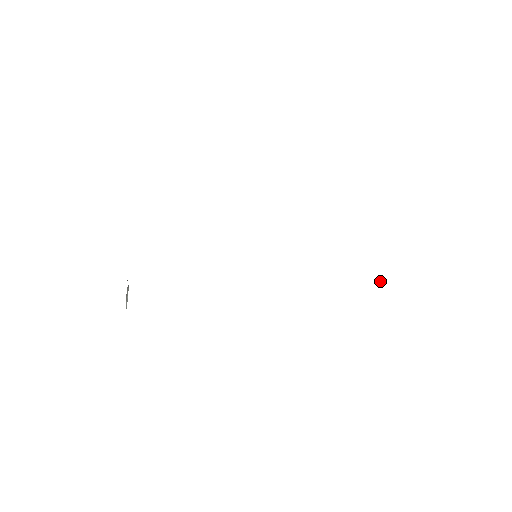
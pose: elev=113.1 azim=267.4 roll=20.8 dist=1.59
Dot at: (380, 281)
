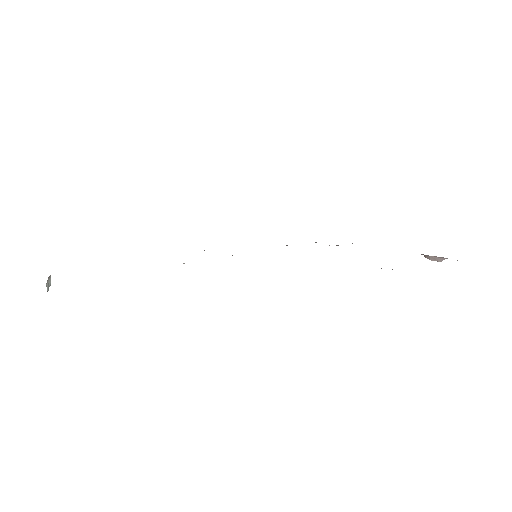
Dot at: (439, 261)
